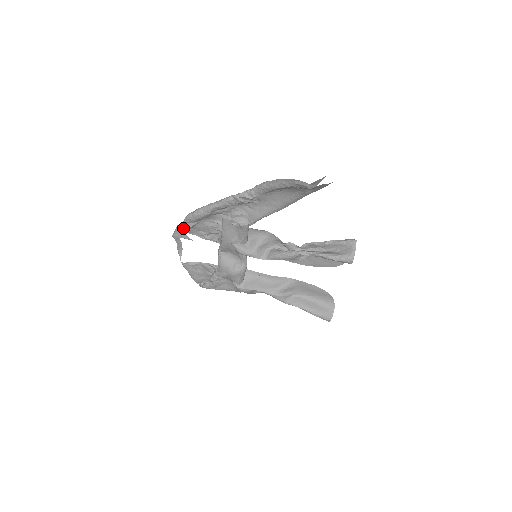
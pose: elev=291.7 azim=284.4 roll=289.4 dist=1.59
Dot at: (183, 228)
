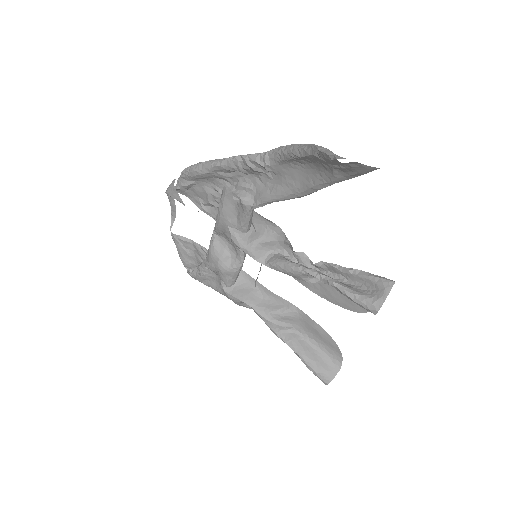
Dot at: (178, 185)
